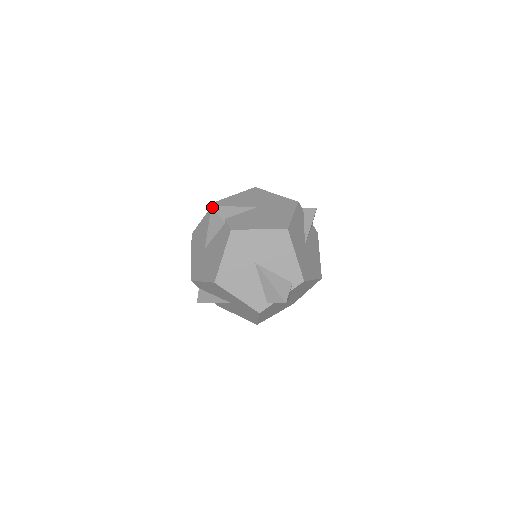
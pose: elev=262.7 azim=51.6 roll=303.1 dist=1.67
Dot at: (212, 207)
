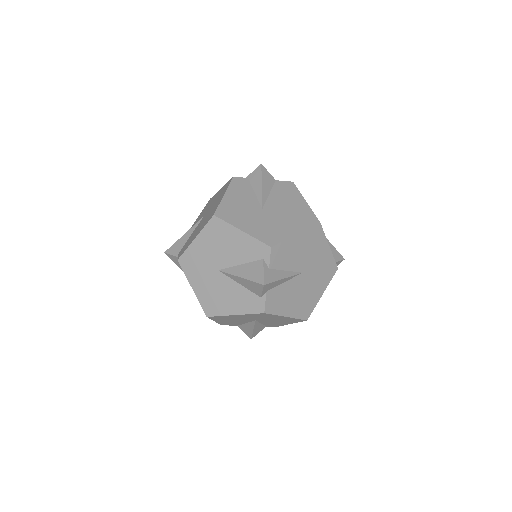
Dot at: (165, 253)
